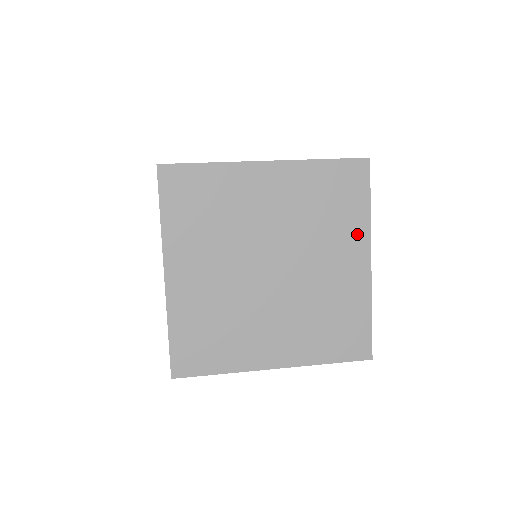
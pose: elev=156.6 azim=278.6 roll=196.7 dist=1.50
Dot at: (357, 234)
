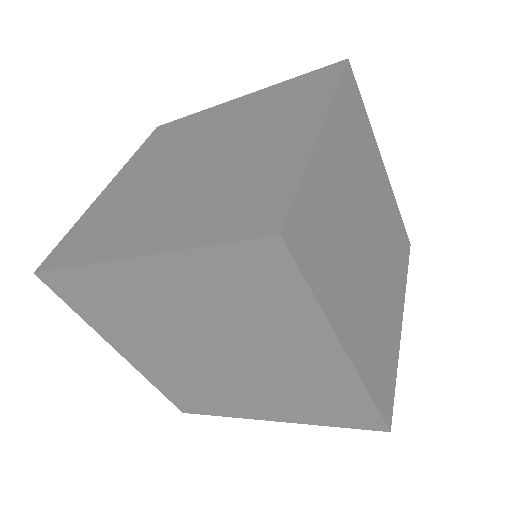
Dot at: (311, 111)
